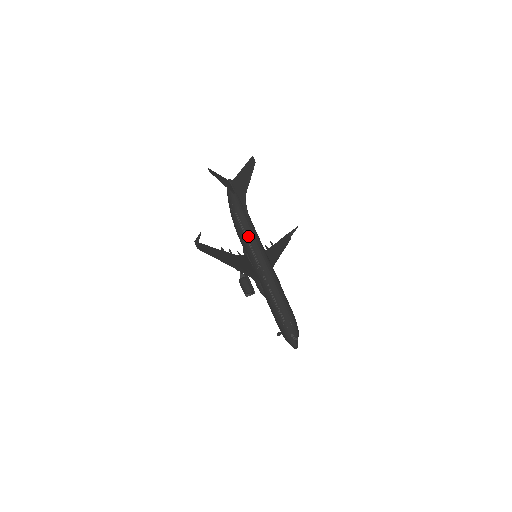
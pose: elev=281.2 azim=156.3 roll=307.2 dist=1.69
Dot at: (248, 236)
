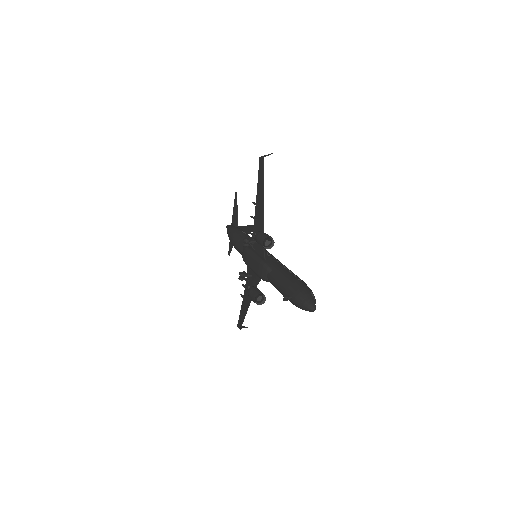
Dot at: occluded
